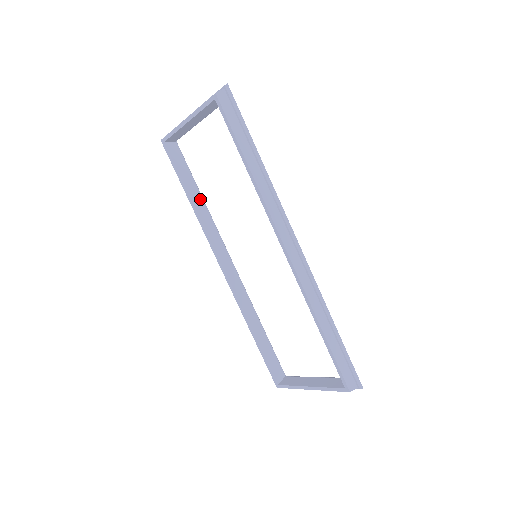
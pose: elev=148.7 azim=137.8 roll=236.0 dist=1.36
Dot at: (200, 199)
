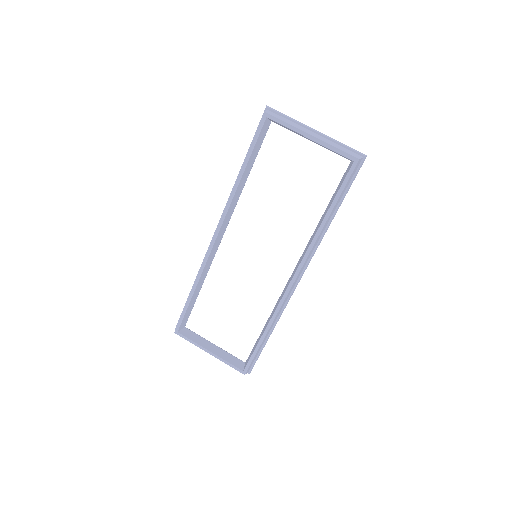
Dot at: (246, 178)
